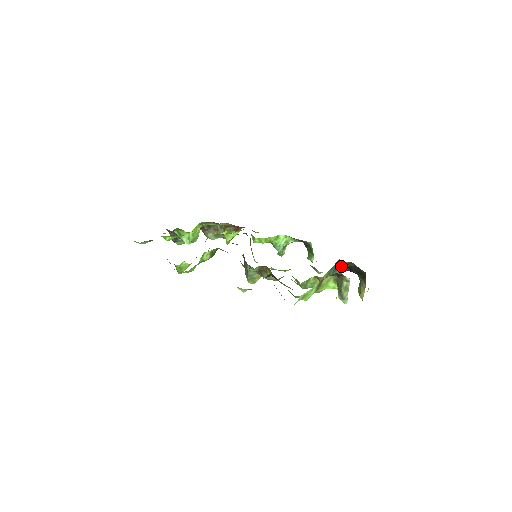
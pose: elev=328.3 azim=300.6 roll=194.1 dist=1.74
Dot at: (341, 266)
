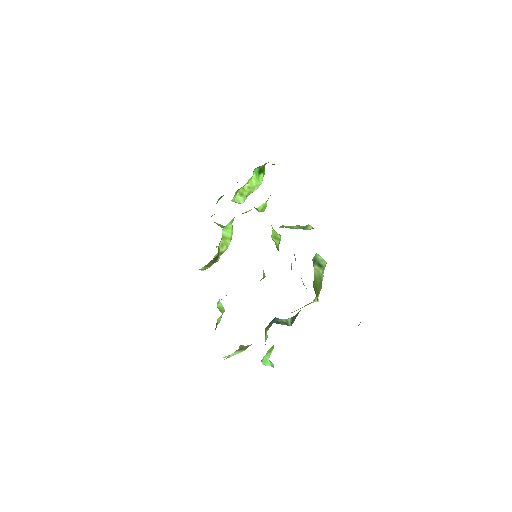
Dot at: (286, 319)
